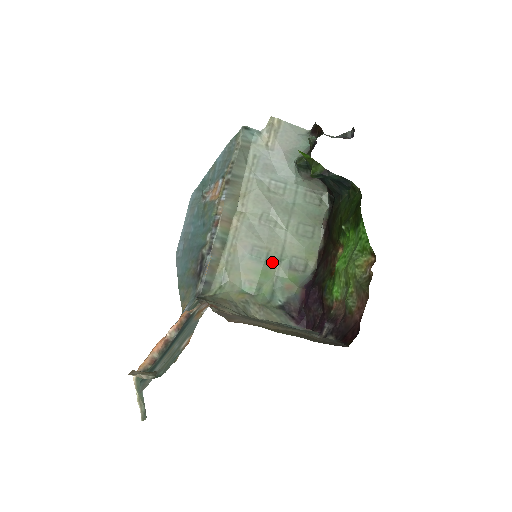
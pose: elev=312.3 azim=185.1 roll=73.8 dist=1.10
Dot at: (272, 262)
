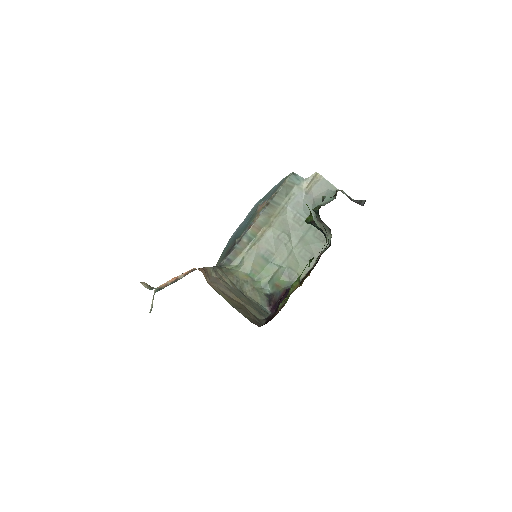
Dot at: (275, 265)
